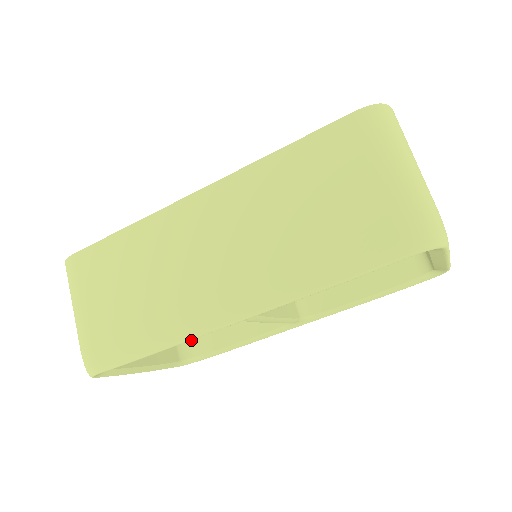
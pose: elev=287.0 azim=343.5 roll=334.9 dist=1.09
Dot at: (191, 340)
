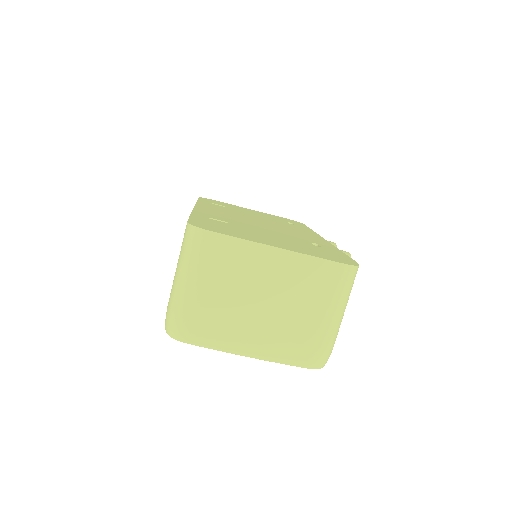
Dot at: occluded
